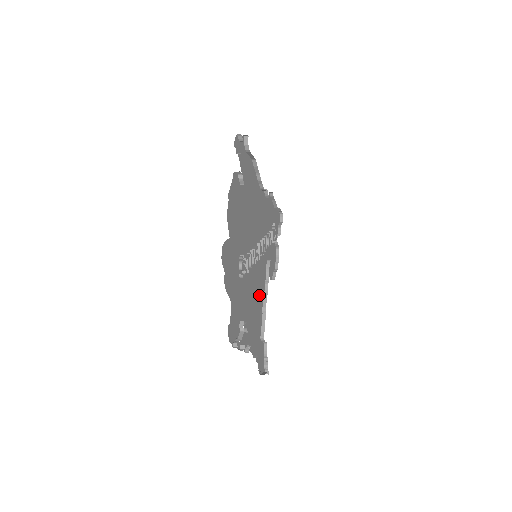
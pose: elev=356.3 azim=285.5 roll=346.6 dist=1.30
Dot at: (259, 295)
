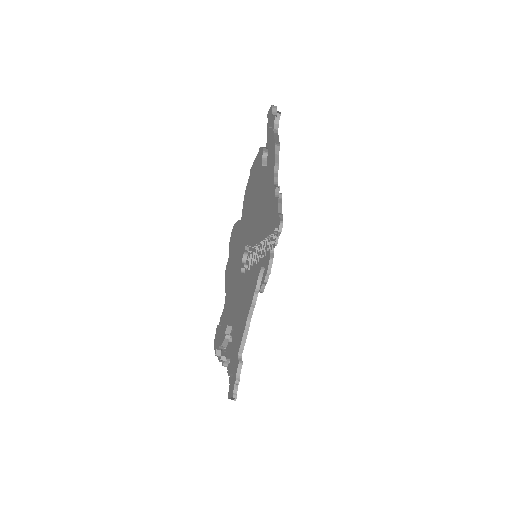
Dot at: (247, 304)
